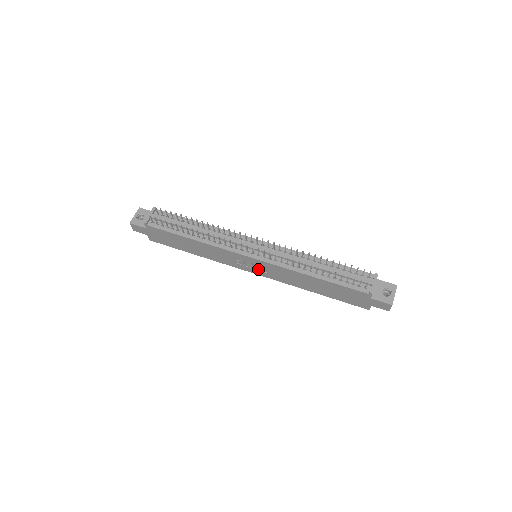
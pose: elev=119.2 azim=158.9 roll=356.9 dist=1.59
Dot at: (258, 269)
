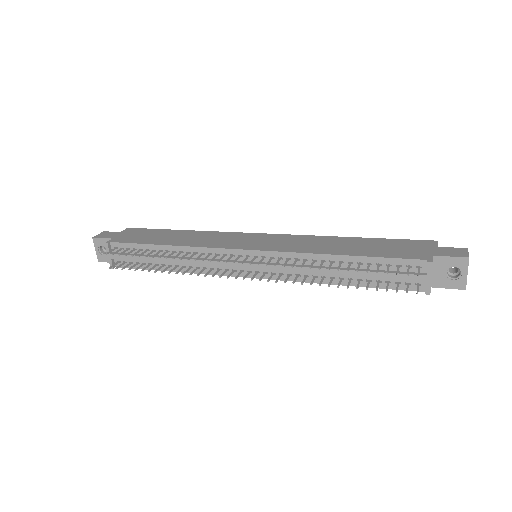
Dot at: occluded
